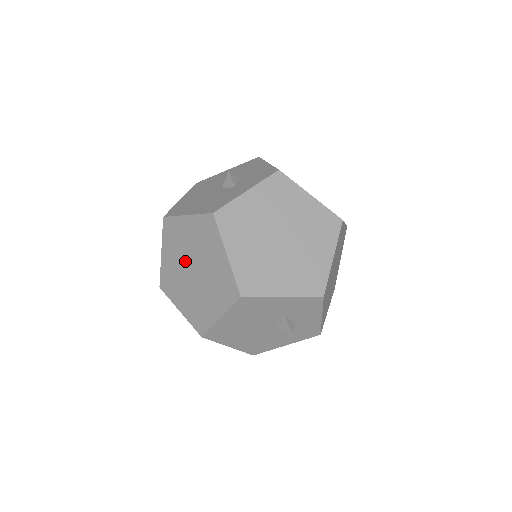
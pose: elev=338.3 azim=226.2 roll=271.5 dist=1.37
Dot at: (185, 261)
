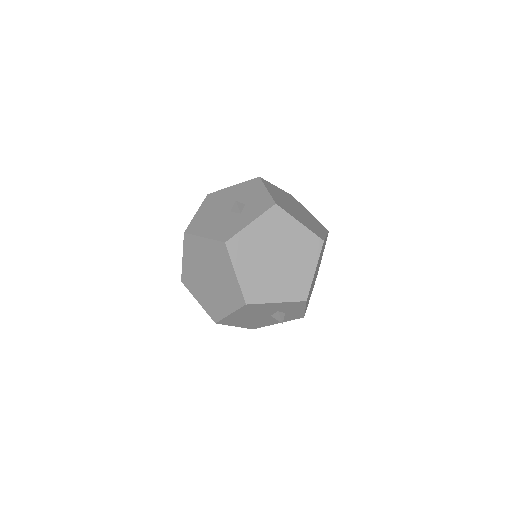
Dot at: (202, 269)
